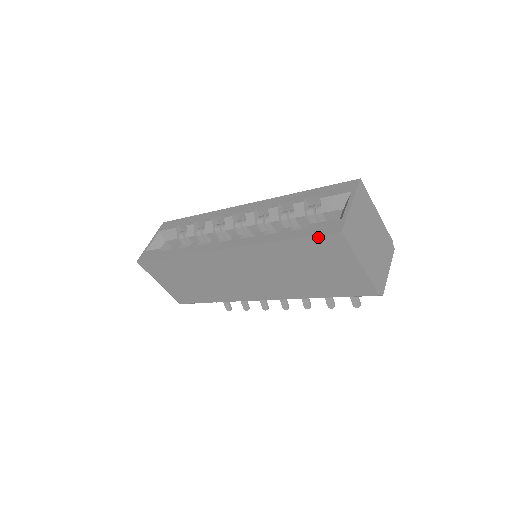
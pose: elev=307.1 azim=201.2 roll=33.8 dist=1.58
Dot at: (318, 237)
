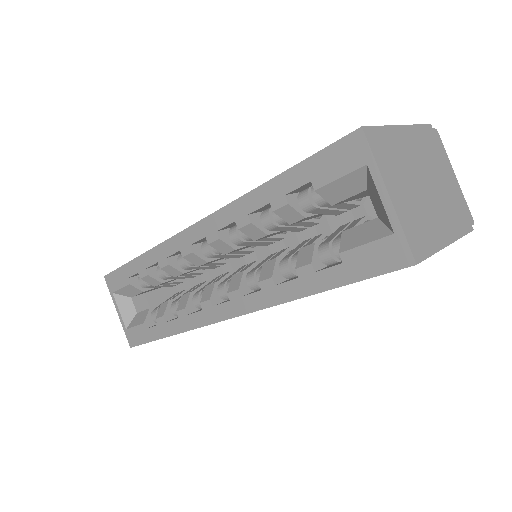
Dot at: (375, 276)
